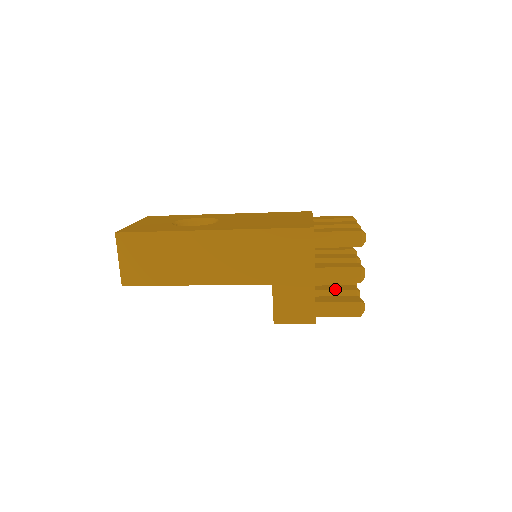
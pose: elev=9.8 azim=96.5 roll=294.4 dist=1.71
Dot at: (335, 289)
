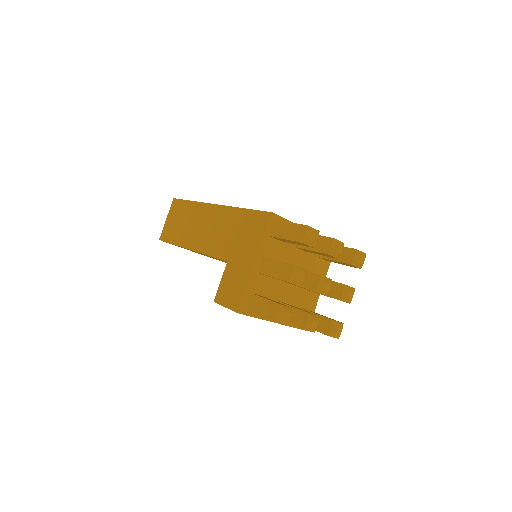
Dot at: occluded
